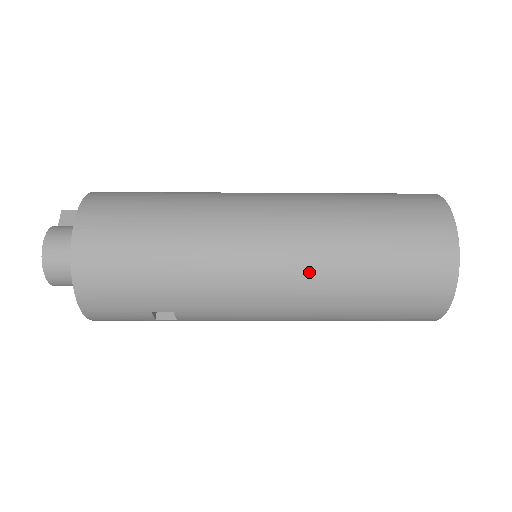
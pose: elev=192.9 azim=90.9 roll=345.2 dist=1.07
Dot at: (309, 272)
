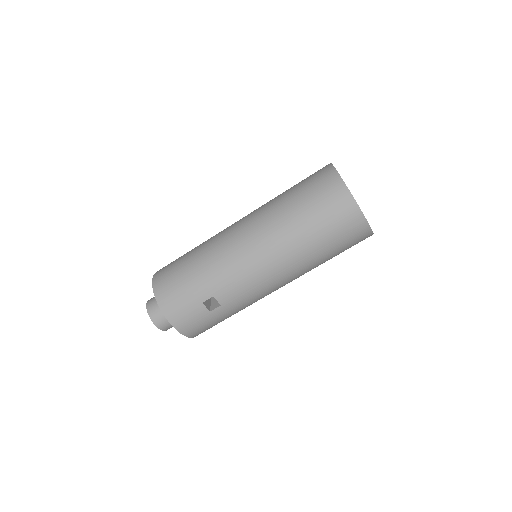
Dot at: (266, 230)
